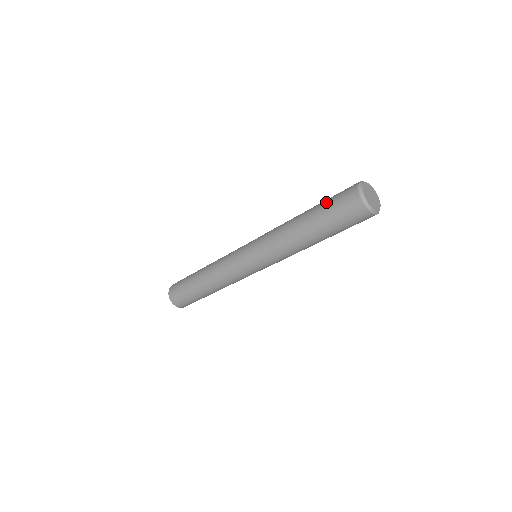
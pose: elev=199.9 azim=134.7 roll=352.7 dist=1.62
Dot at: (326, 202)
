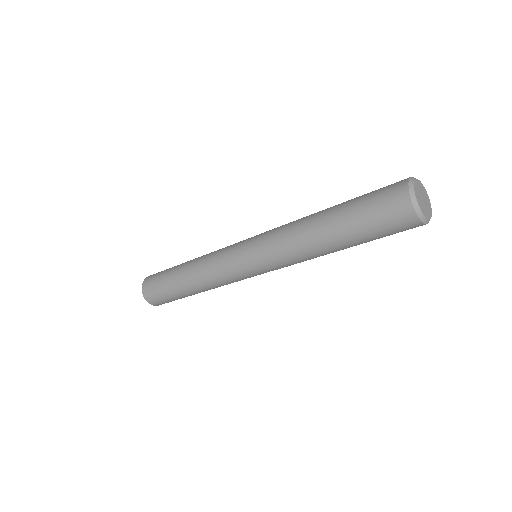
Dot at: (359, 207)
